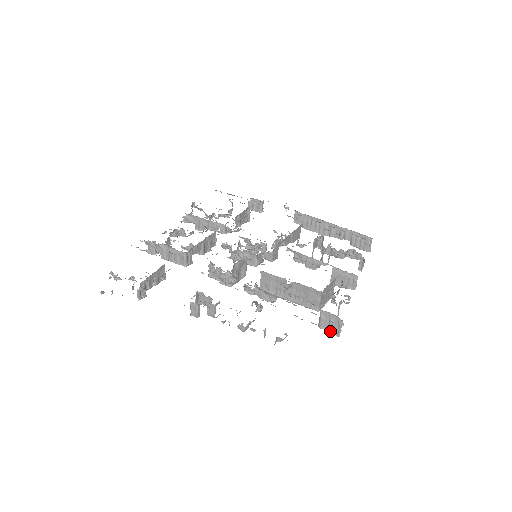
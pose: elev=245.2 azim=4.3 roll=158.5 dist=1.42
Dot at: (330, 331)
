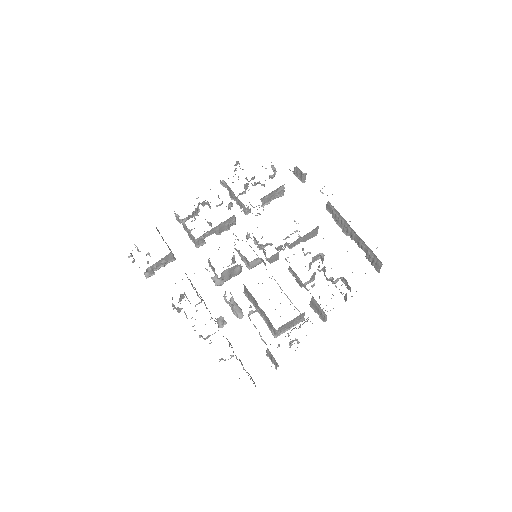
Dot at: (272, 362)
